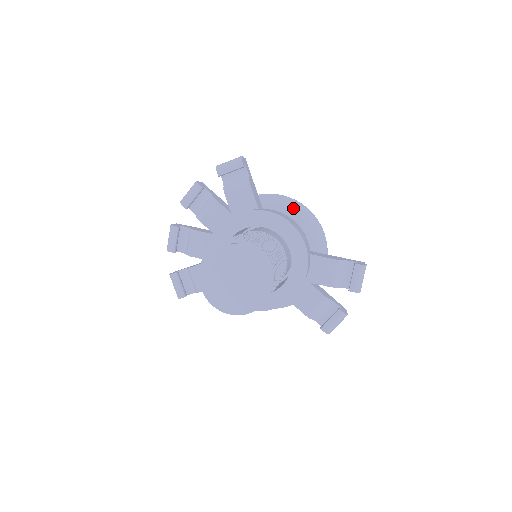
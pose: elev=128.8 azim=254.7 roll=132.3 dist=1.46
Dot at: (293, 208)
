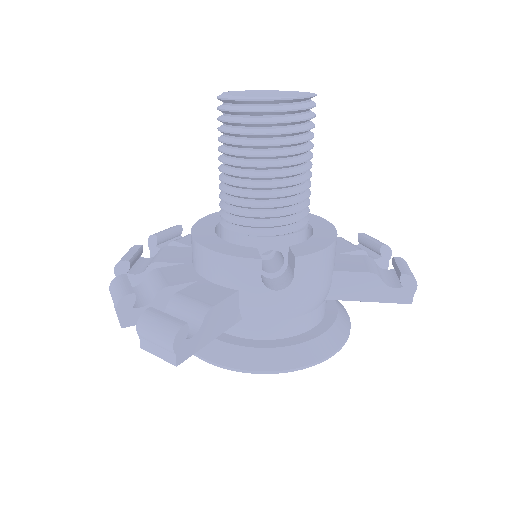
Dot at: occluded
